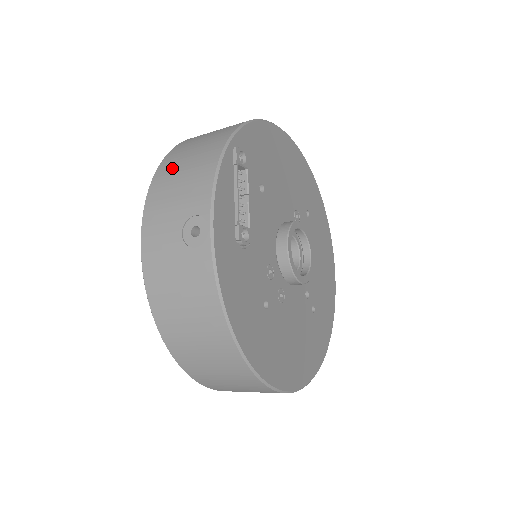
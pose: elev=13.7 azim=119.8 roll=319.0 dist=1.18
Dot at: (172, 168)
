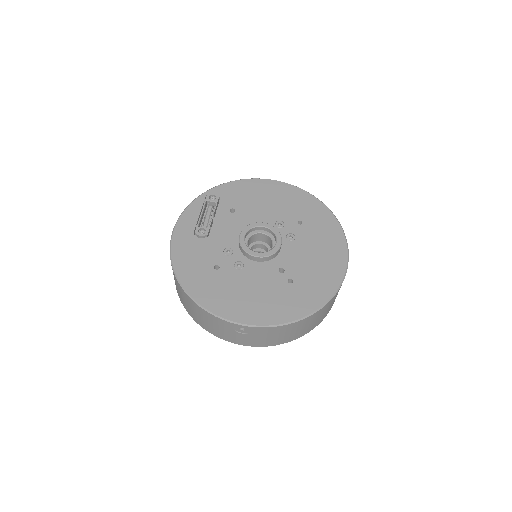
Dot at: occluded
